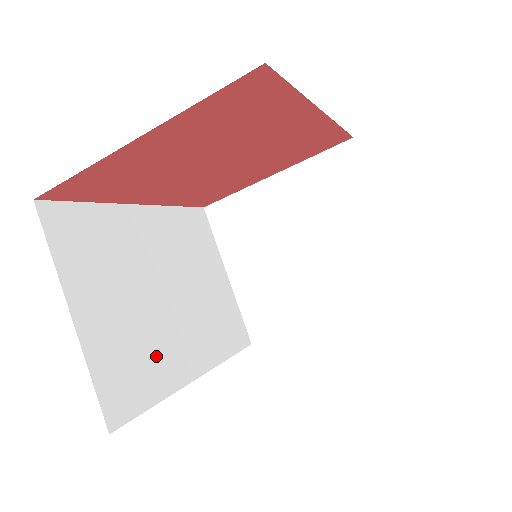
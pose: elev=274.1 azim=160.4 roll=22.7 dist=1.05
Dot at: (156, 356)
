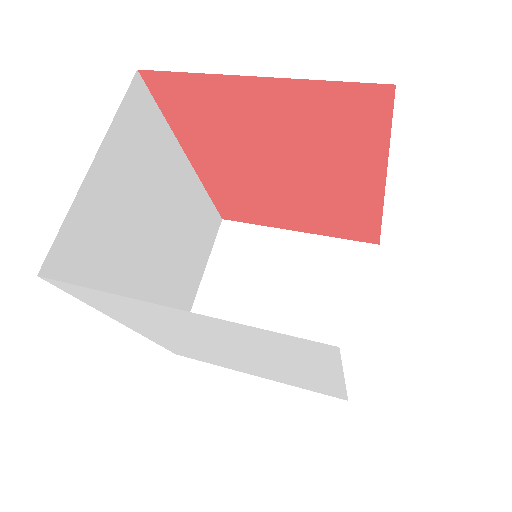
Dot at: (114, 268)
